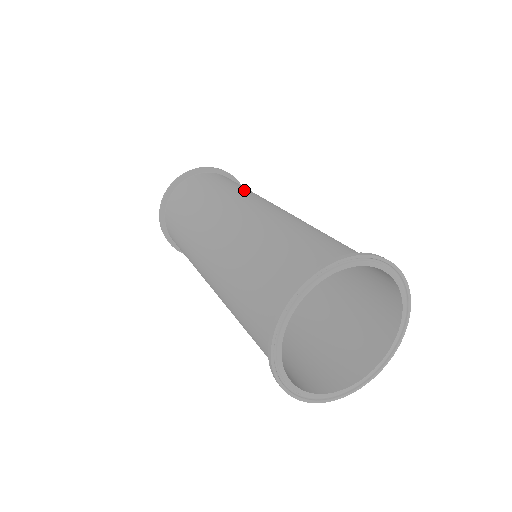
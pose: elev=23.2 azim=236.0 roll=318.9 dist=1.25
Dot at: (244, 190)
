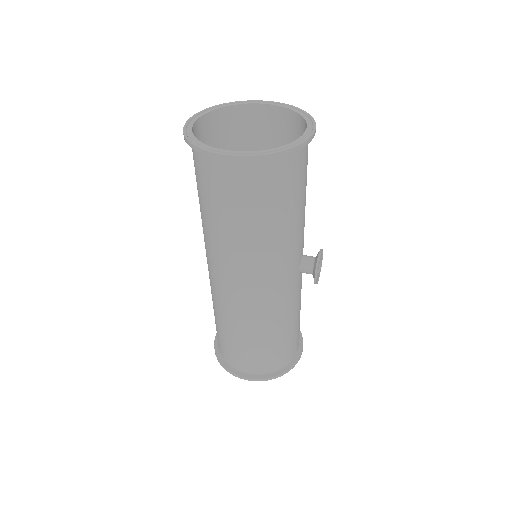
Dot at: (227, 244)
